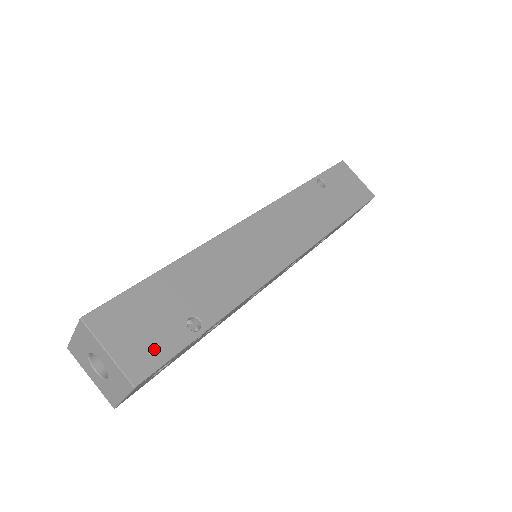
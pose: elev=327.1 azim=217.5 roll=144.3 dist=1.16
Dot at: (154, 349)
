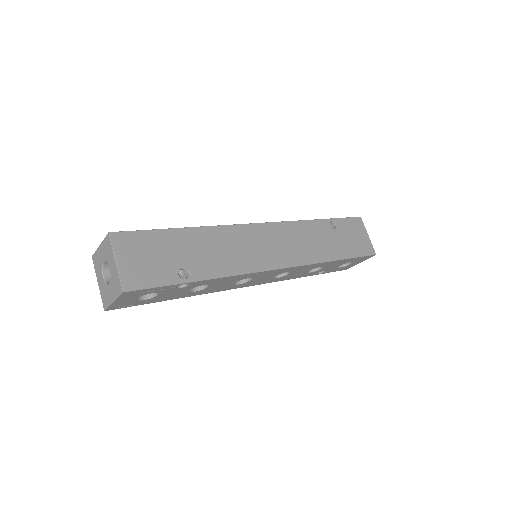
Dot at: (148, 275)
